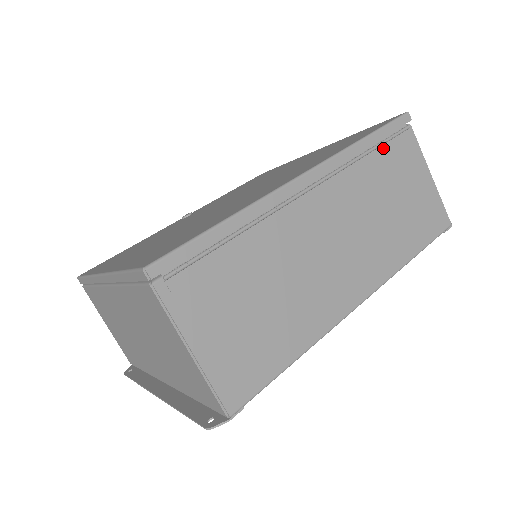
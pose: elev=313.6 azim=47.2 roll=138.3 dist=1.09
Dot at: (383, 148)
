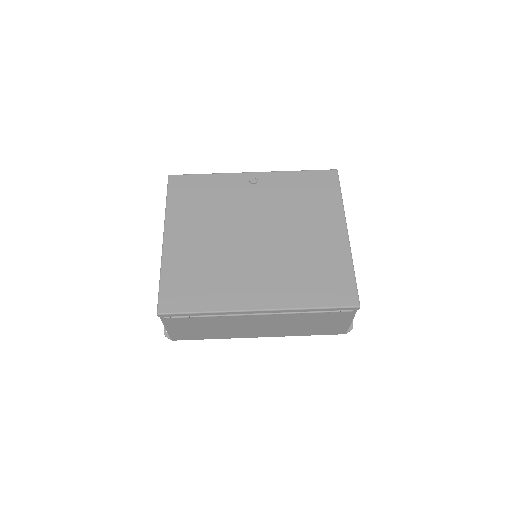
Dot at: (325, 311)
